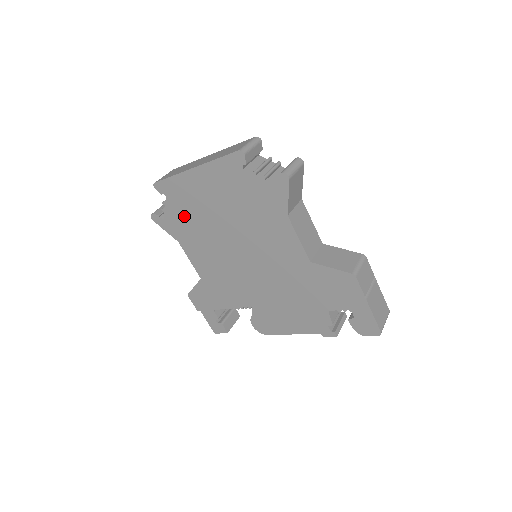
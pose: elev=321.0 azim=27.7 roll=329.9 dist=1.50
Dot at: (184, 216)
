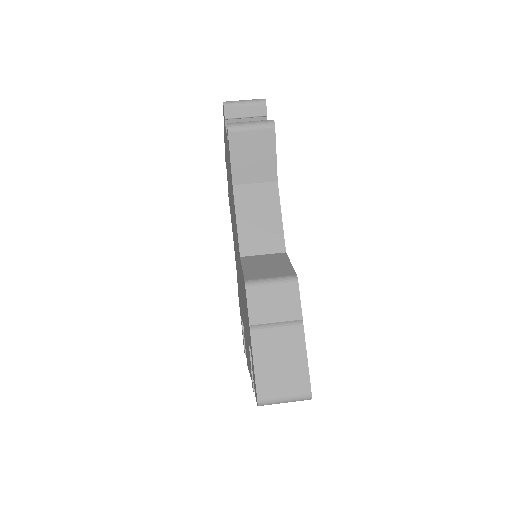
Dot at: occluded
